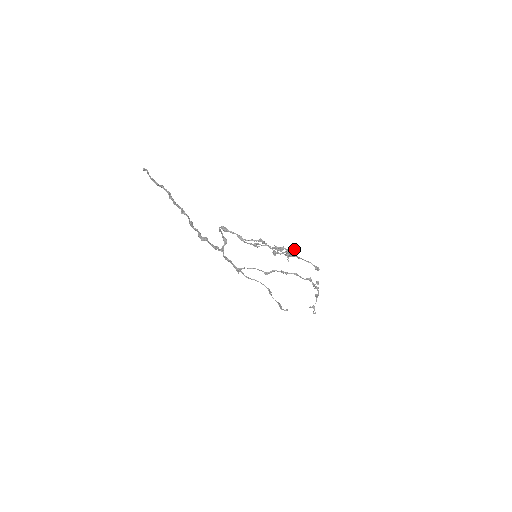
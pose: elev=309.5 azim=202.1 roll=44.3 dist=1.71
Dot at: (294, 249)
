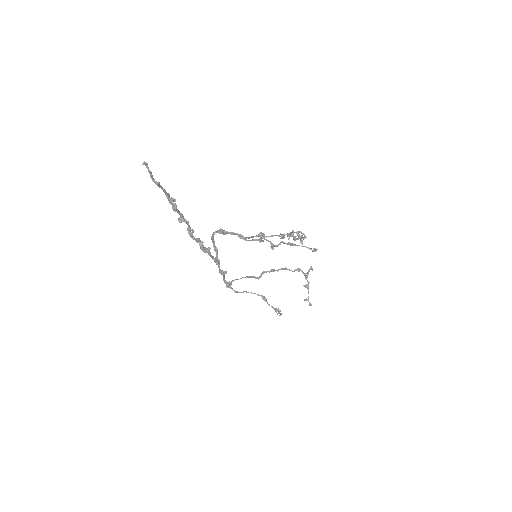
Dot at: (300, 231)
